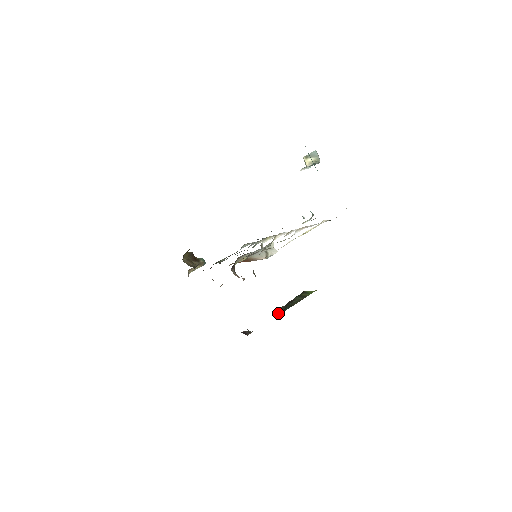
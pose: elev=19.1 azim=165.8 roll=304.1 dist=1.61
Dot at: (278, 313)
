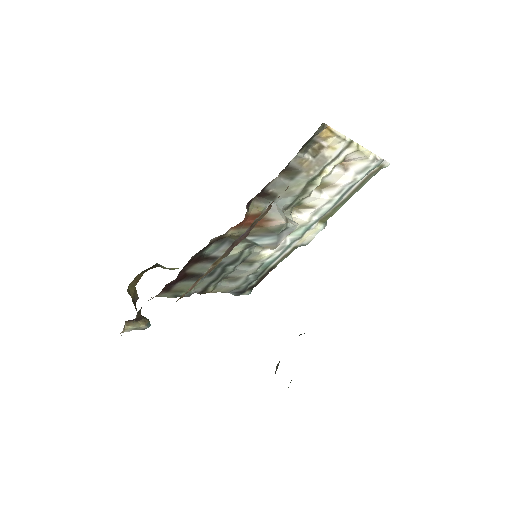
Dot at: occluded
